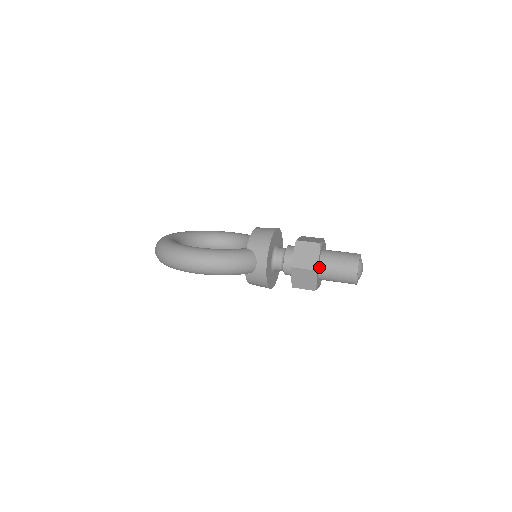
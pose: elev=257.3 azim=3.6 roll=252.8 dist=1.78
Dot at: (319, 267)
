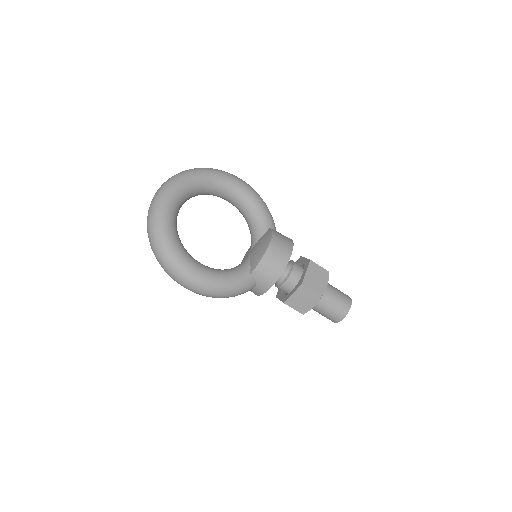
Dot at: occluded
